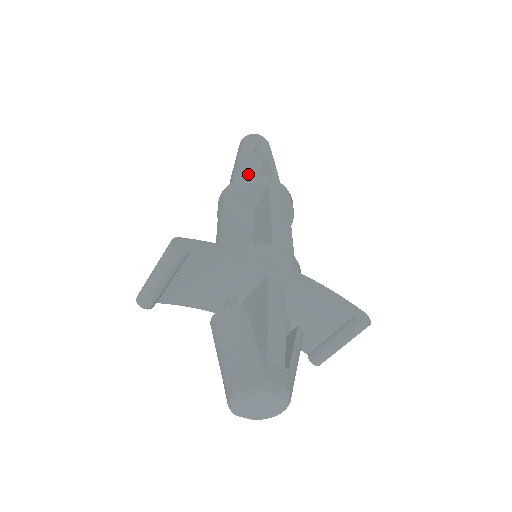
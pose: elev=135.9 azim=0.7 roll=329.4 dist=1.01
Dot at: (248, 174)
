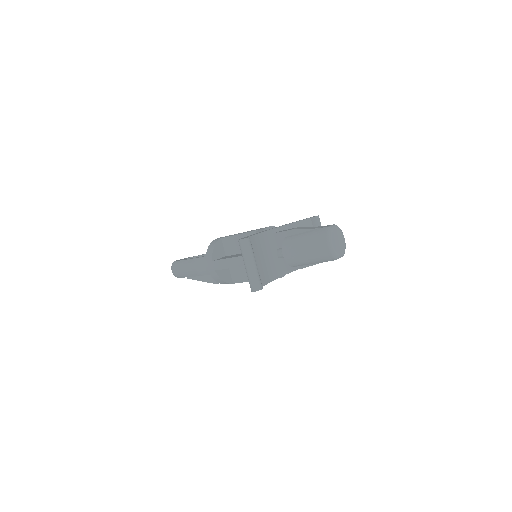
Dot at: (203, 256)
